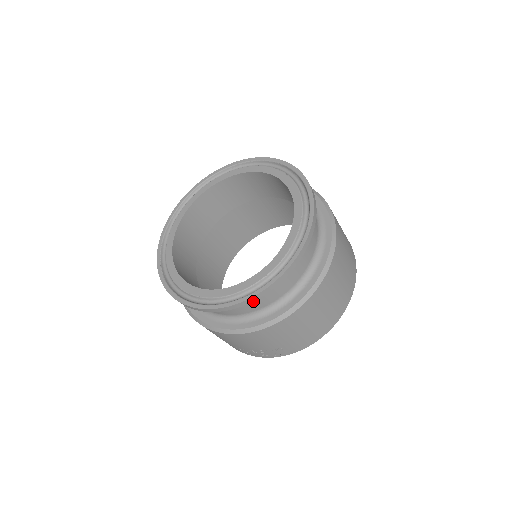
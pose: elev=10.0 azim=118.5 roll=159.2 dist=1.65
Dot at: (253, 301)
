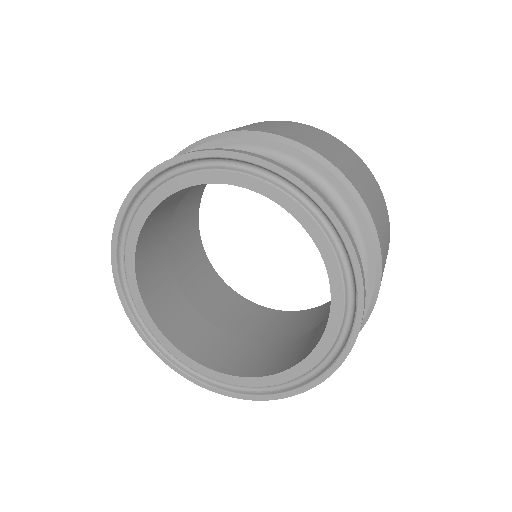
Dot at: occluded
